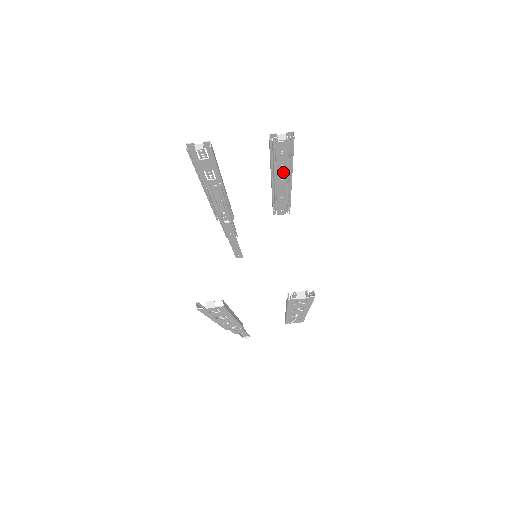
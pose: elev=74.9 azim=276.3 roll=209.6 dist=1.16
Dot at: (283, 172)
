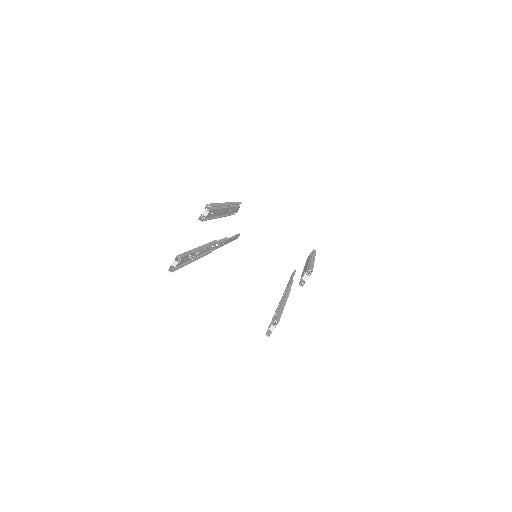
Dot at: (220, 211)
